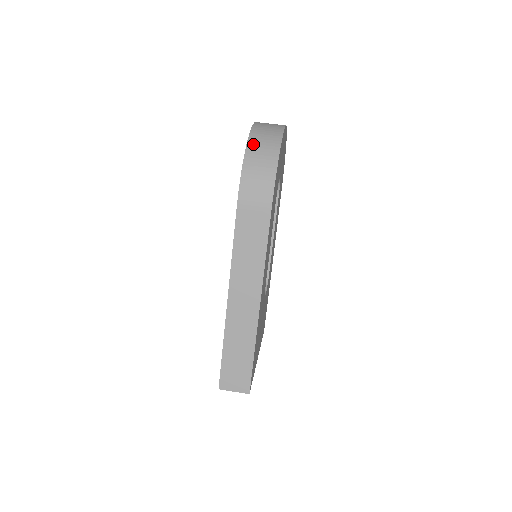
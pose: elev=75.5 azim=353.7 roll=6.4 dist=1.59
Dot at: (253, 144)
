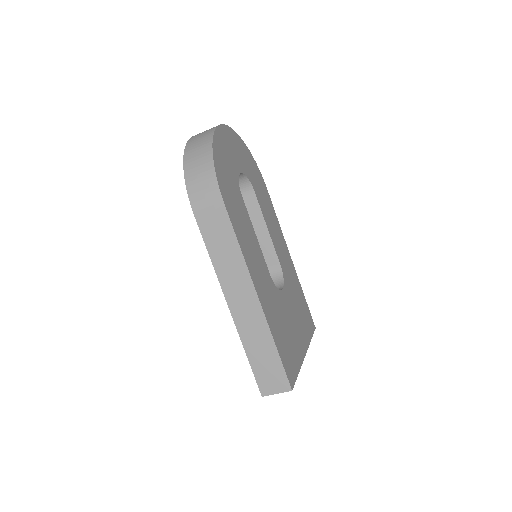
Dot at: (189, 154)
